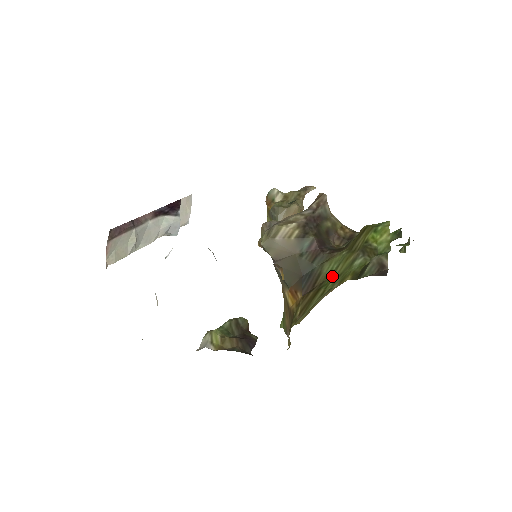
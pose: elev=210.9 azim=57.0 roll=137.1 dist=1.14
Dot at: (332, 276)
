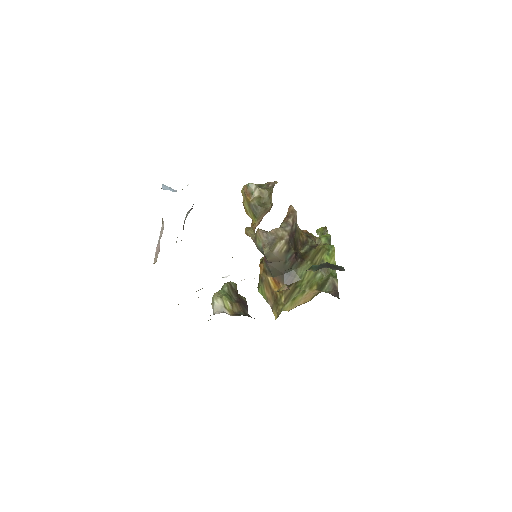
Dot at: (303, 280)
